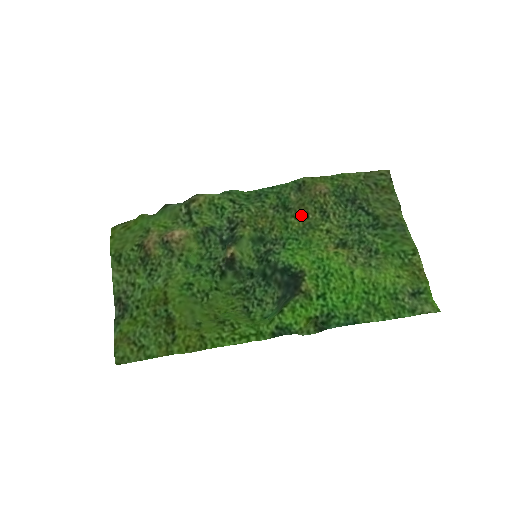
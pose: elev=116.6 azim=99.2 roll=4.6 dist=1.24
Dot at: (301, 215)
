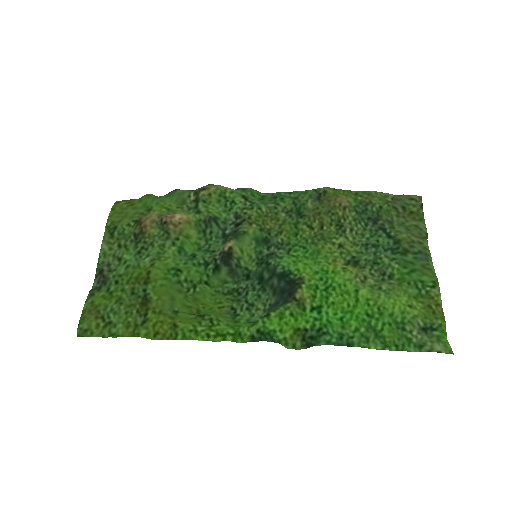
Dot at: (315, 224)
